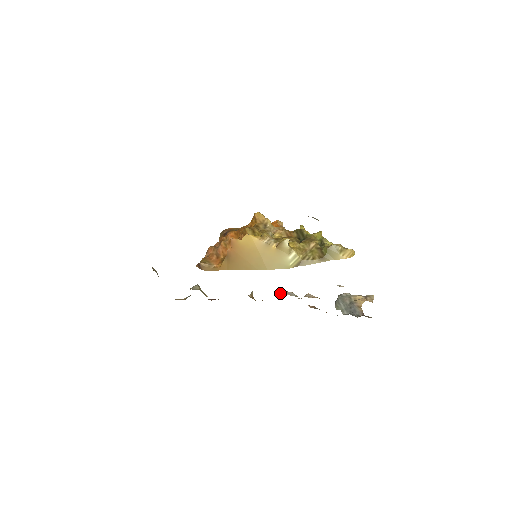
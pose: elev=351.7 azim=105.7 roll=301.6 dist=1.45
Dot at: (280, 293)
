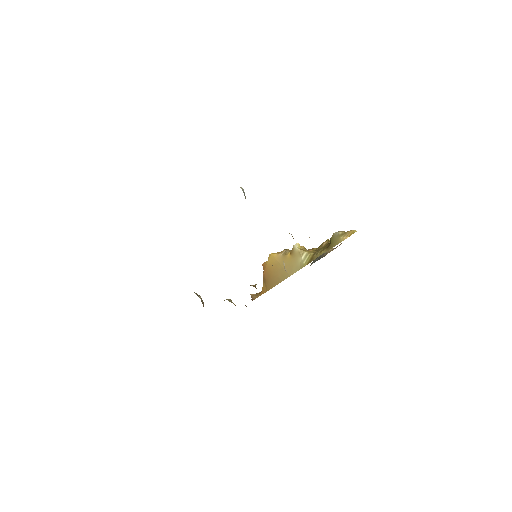
Dot at: occluded
